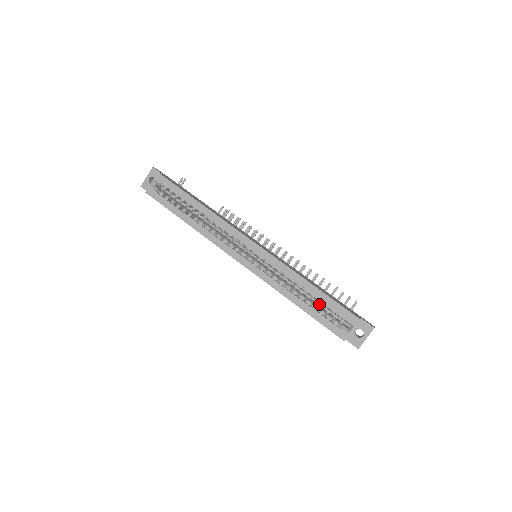
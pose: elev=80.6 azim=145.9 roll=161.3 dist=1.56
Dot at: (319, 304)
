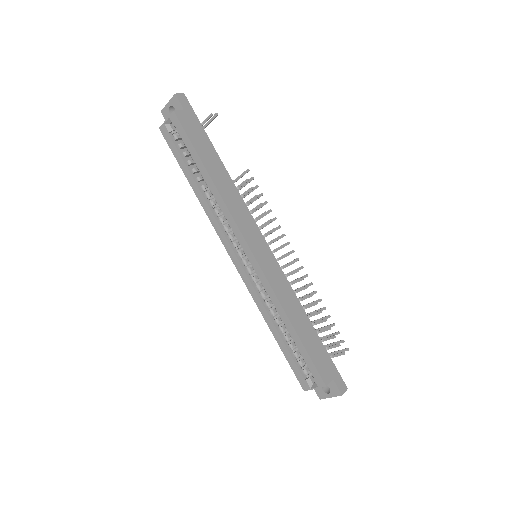
Dot at: occluded
